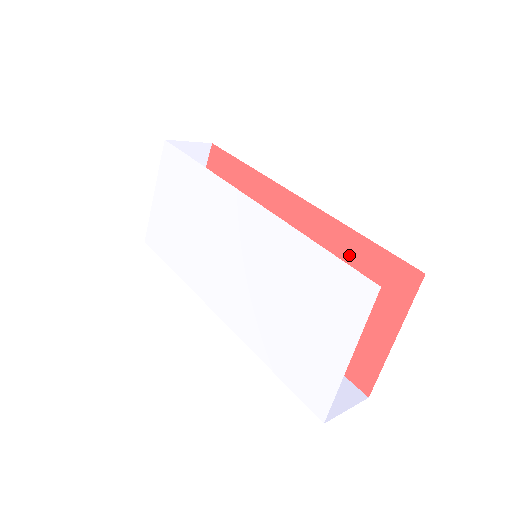
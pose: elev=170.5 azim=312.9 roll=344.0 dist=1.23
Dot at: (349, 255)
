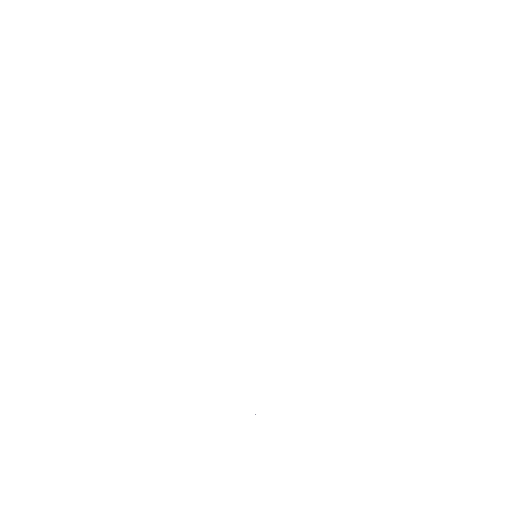
Dot at: occluded
